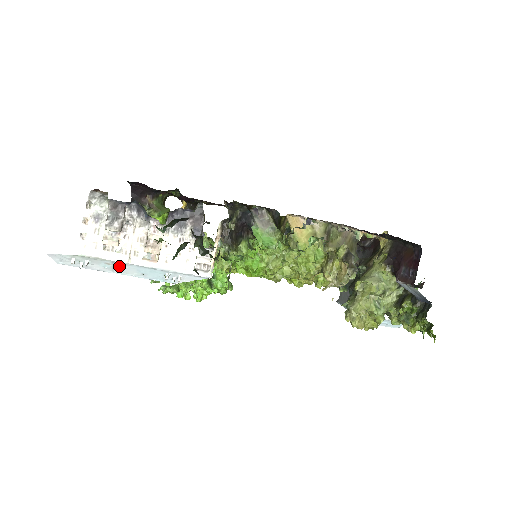
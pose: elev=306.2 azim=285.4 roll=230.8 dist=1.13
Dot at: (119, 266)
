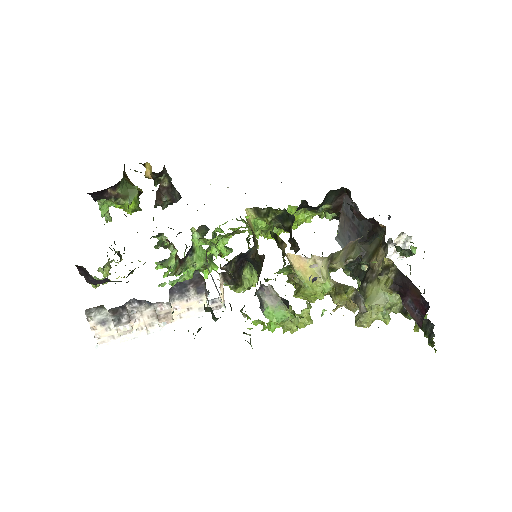
Dot at: occluded
